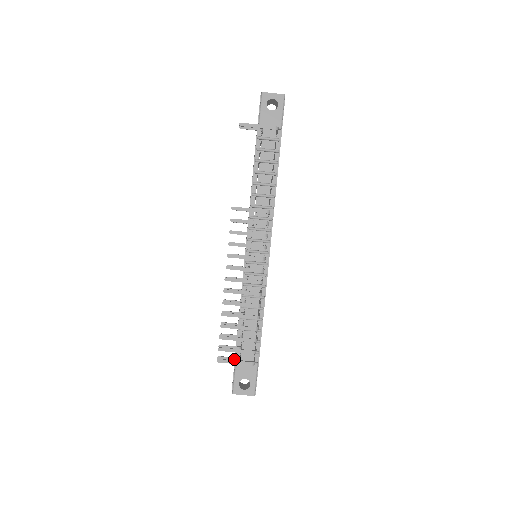
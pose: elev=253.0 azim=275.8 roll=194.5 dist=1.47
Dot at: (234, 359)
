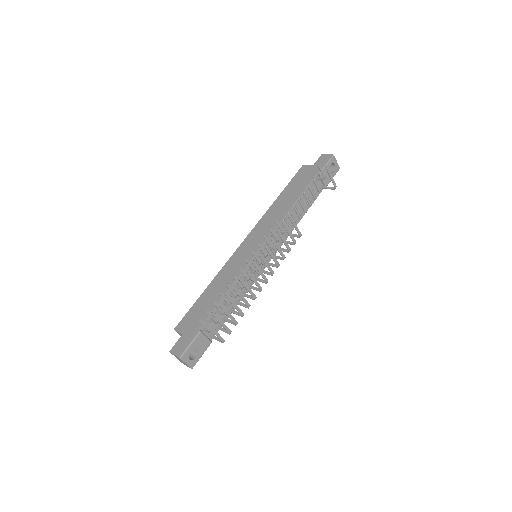
Dot at: (209, 329)
